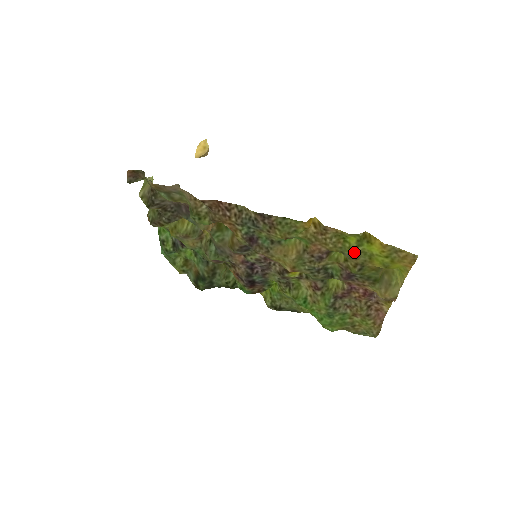
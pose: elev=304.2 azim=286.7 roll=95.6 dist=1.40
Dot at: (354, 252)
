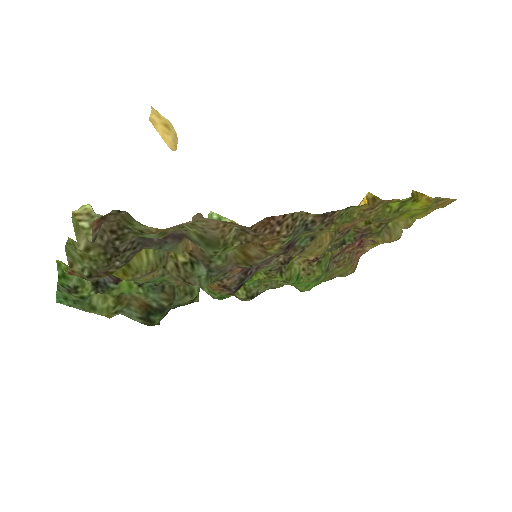
Dot at: (395, 215)
